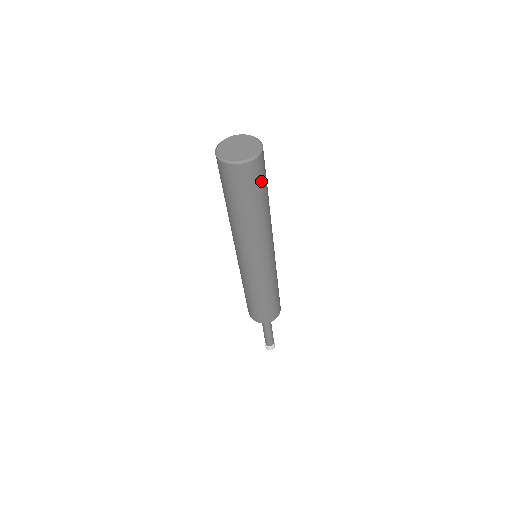
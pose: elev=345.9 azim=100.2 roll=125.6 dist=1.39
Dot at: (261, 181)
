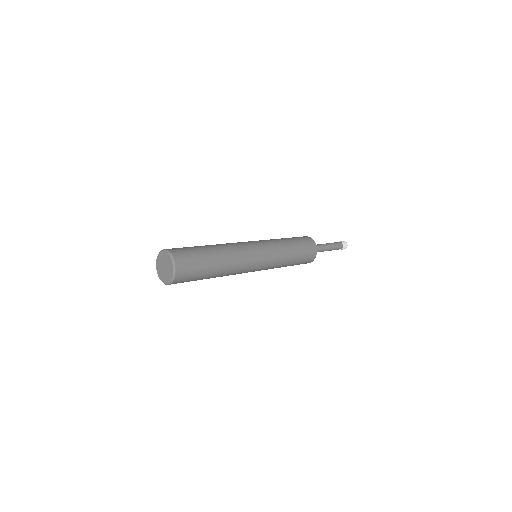
Dot at: (188, 281)
